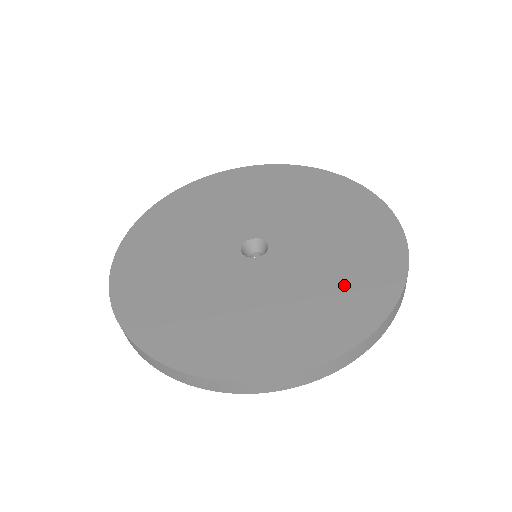
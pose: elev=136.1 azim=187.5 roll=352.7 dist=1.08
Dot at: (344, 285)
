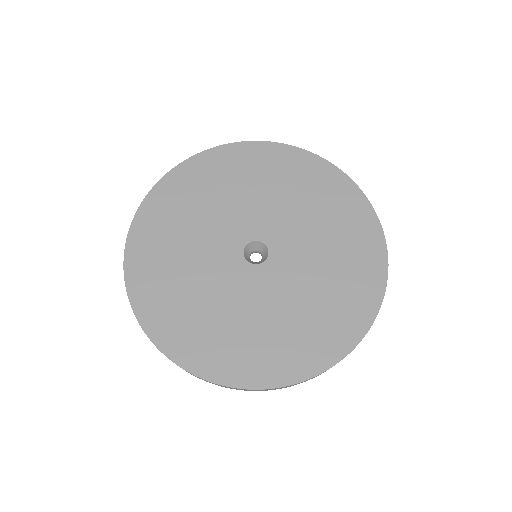
Dot at: (306, 328)
